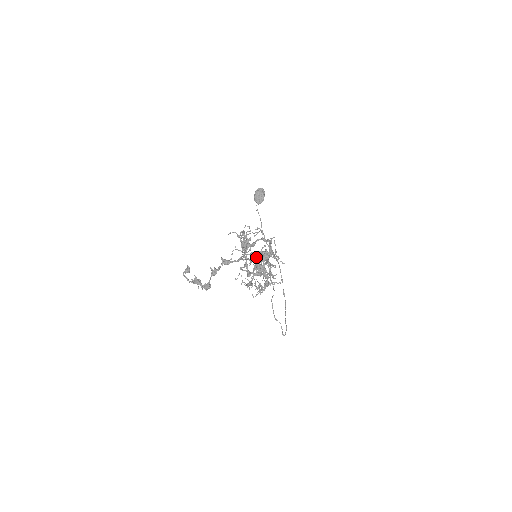
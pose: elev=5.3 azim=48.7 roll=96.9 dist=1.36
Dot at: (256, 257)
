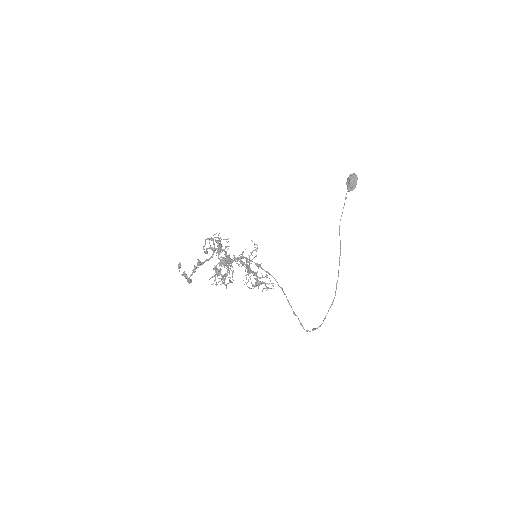
Dot at: occluded
